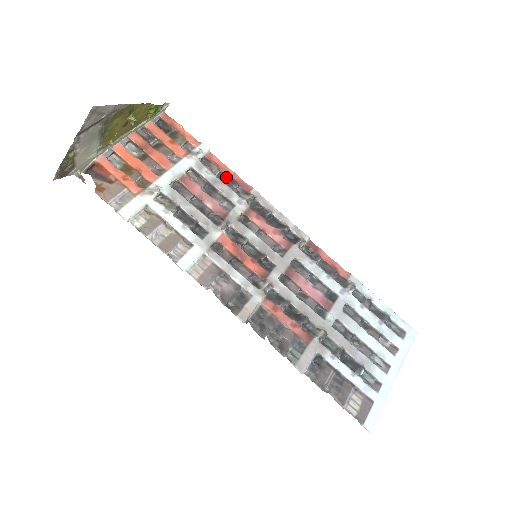
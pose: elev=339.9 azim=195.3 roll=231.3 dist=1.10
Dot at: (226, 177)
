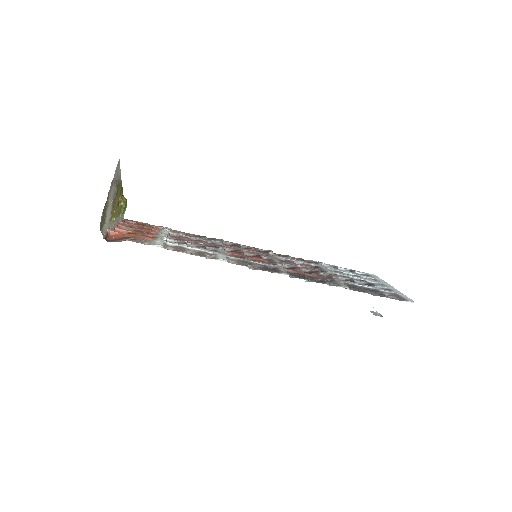
Dot at: occluded
